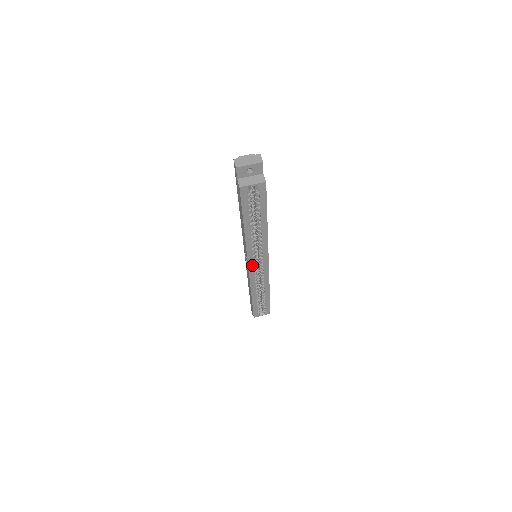
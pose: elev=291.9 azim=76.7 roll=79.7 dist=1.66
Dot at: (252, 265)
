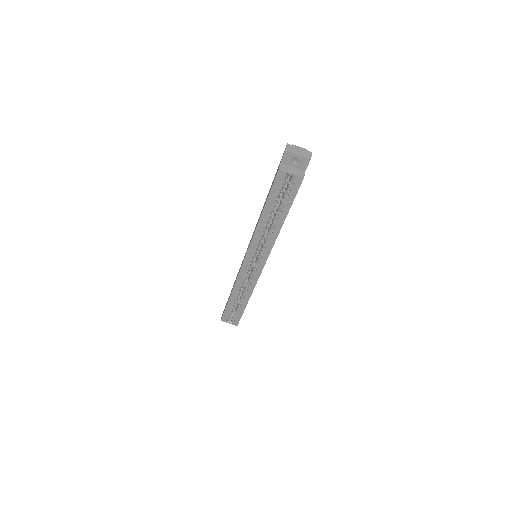
Dot at: (248, 260)
